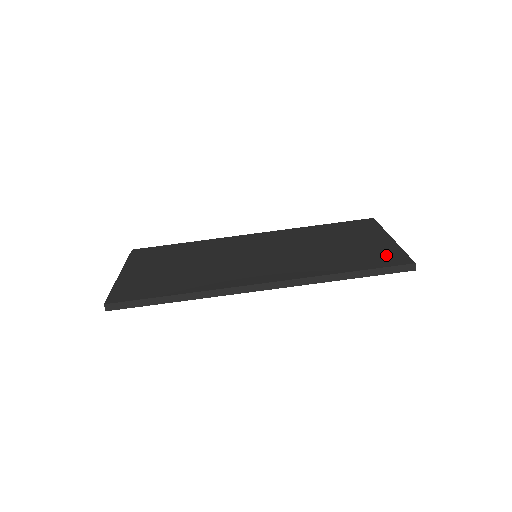
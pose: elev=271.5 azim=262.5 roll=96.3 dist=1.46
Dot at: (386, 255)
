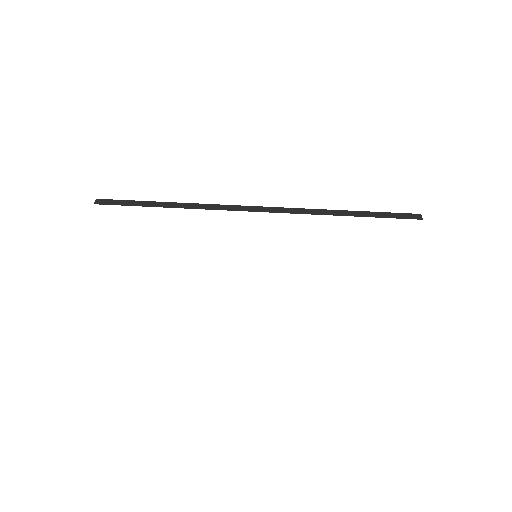
Dot at: occluded
